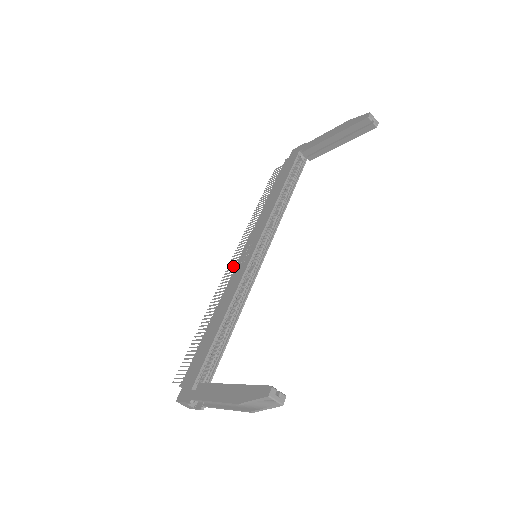
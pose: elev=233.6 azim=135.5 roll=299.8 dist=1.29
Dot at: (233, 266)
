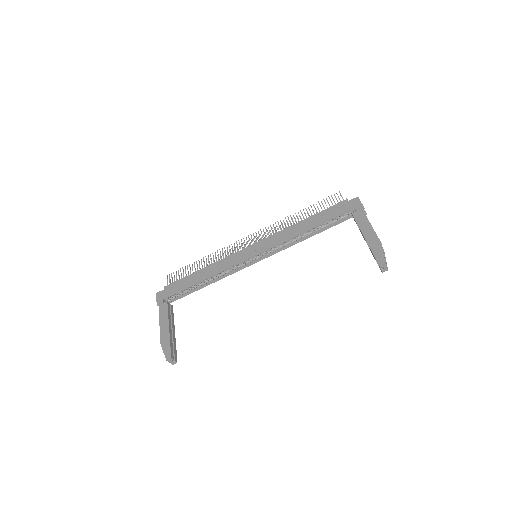
Dot at: occluded
